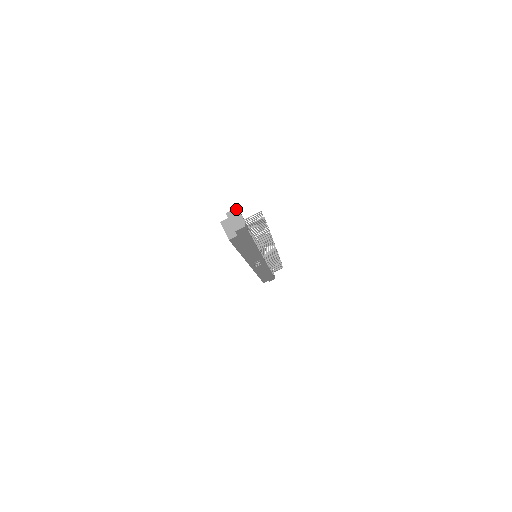
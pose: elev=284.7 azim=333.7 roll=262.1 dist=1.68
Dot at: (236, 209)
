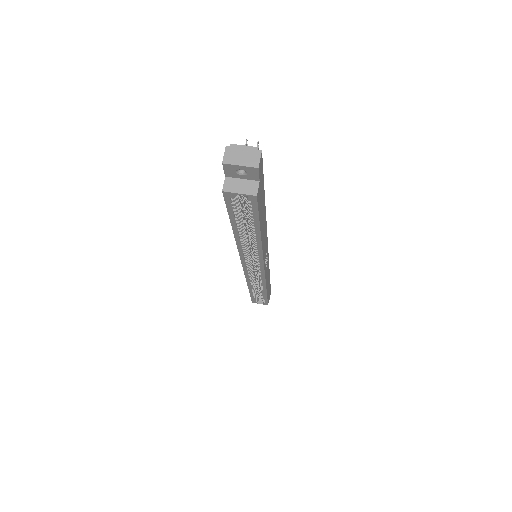
Dot at: (228, 147)
